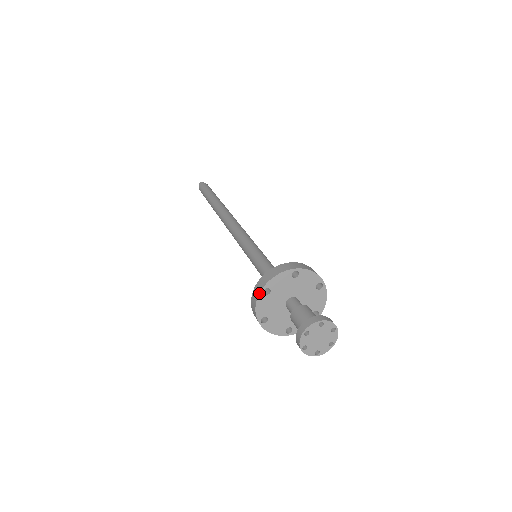
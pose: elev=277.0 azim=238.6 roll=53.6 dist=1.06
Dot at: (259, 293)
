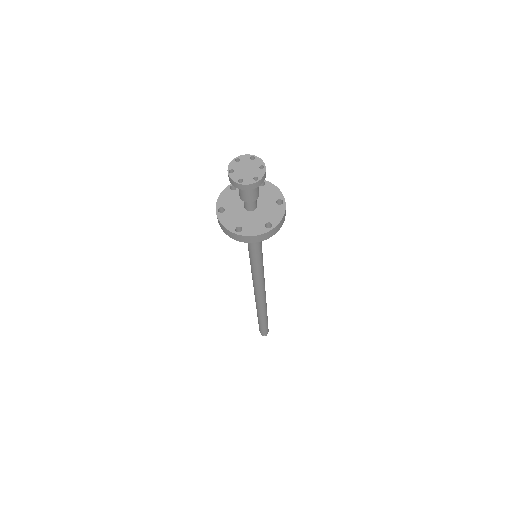
Dot at: (227, 186)
